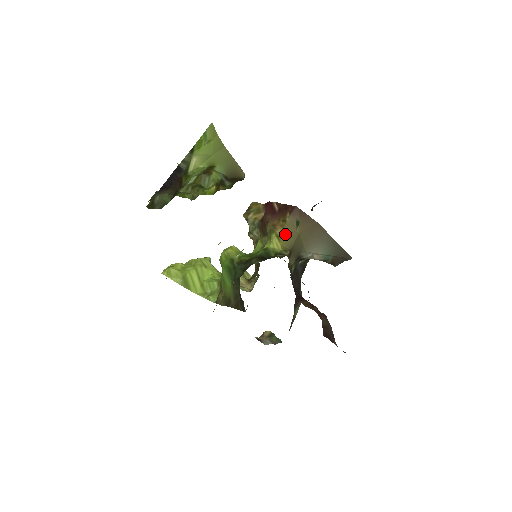
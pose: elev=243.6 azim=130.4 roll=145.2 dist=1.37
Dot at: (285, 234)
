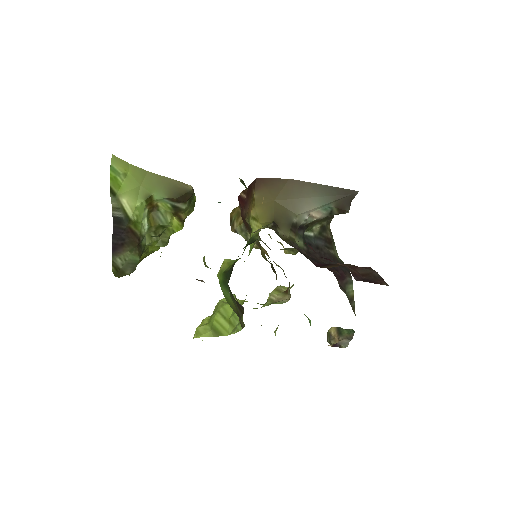
Dot at: (259, 211)
